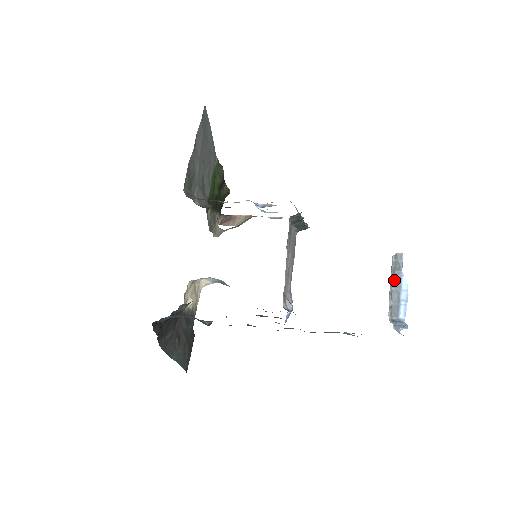
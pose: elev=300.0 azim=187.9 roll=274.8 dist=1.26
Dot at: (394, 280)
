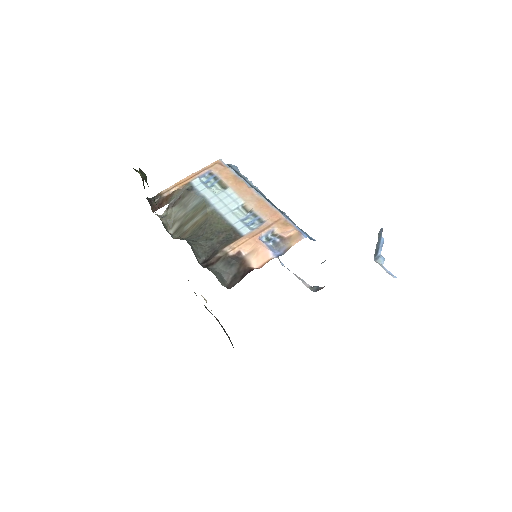
Dot at: (377, 243)
